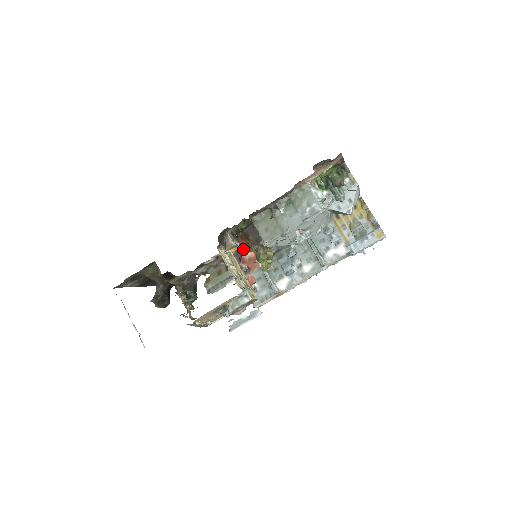
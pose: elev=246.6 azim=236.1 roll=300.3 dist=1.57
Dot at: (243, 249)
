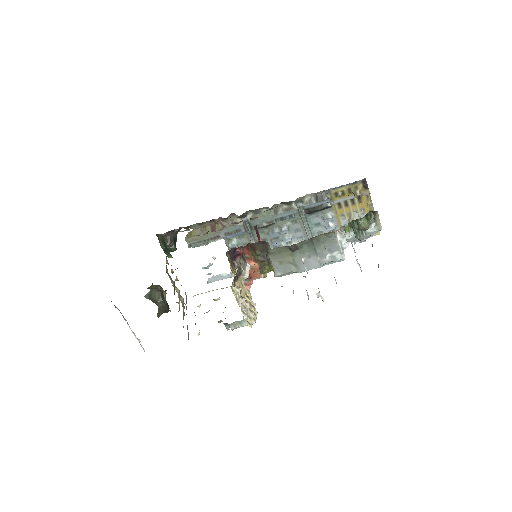
Dot at: (247, 258)
